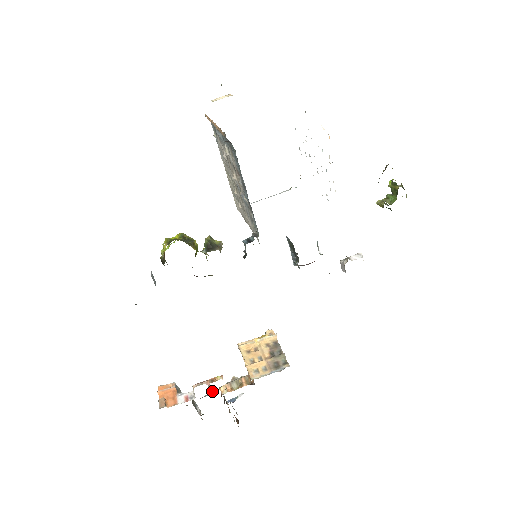
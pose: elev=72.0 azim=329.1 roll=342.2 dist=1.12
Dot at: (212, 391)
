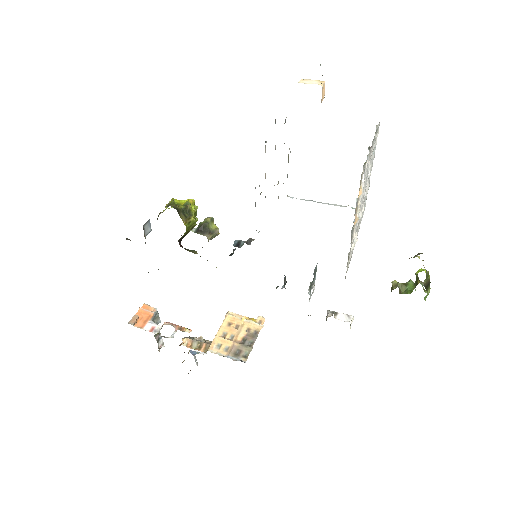
Dot at: (173, 337)
